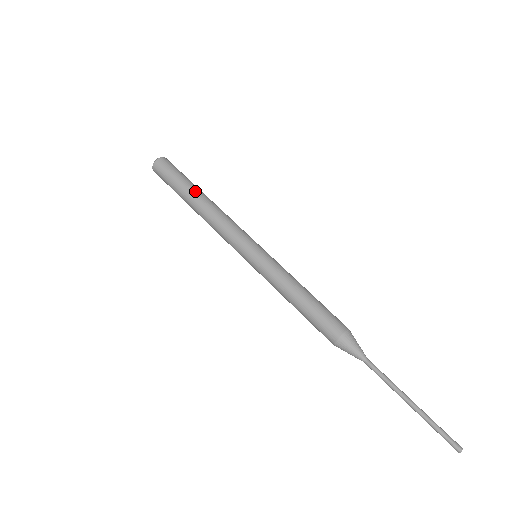
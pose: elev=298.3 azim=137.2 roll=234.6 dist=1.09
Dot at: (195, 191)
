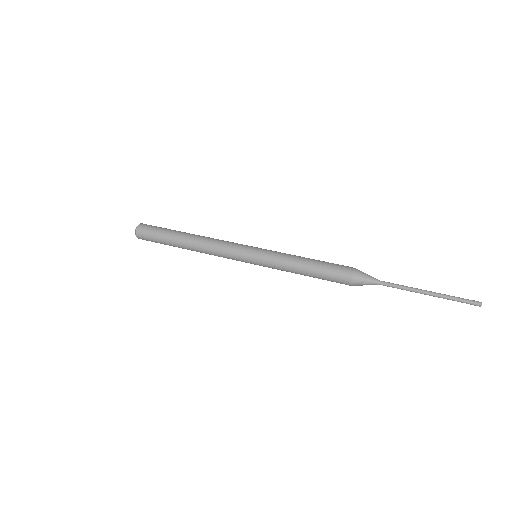
Dot at: (180, 236)
